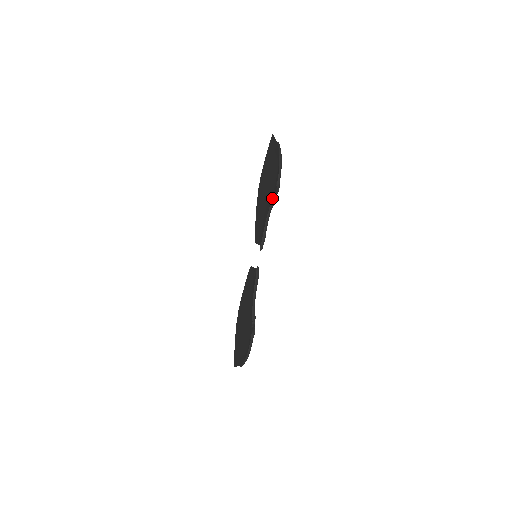
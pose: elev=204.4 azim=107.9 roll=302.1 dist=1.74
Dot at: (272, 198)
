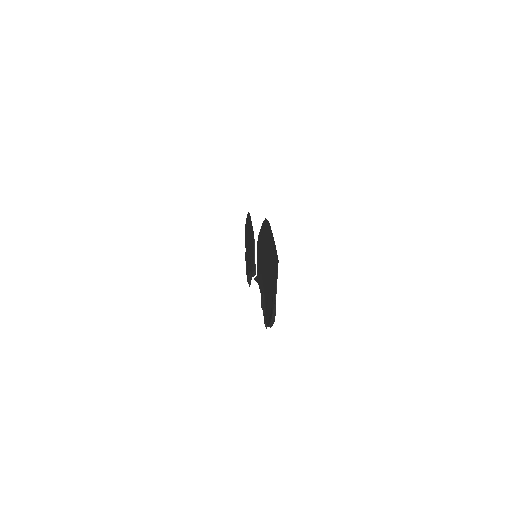
Dot at: (262, 308)
